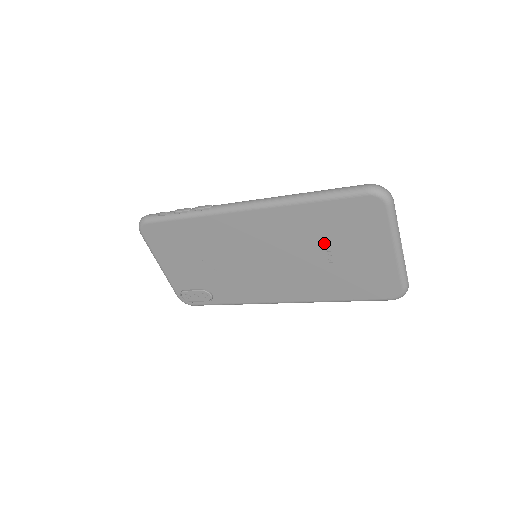
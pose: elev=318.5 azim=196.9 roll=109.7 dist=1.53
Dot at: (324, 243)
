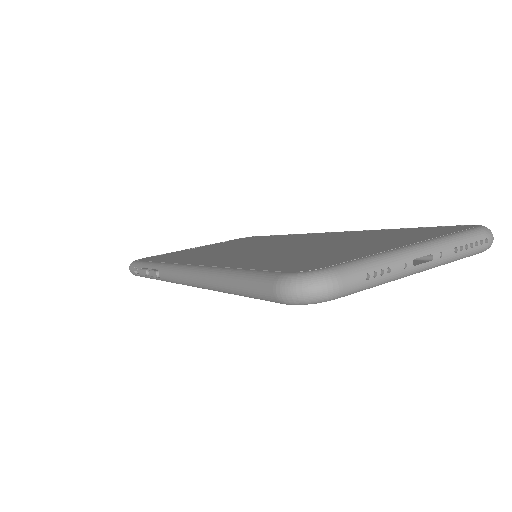
Dot at: occluded
